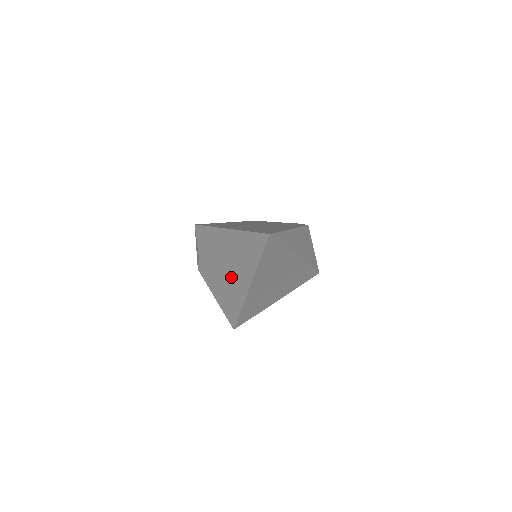
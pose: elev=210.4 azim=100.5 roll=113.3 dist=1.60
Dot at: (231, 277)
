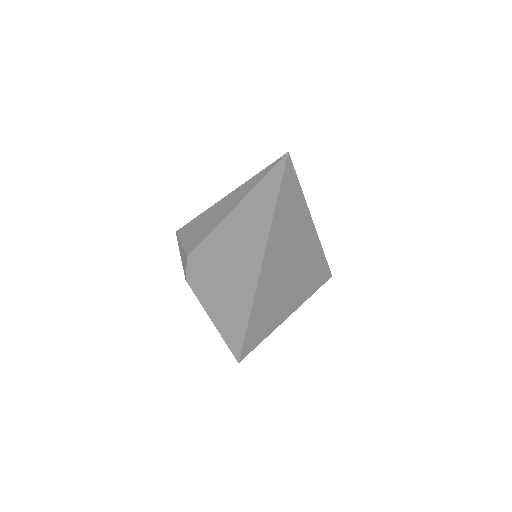
Dot at: (234, 264)
